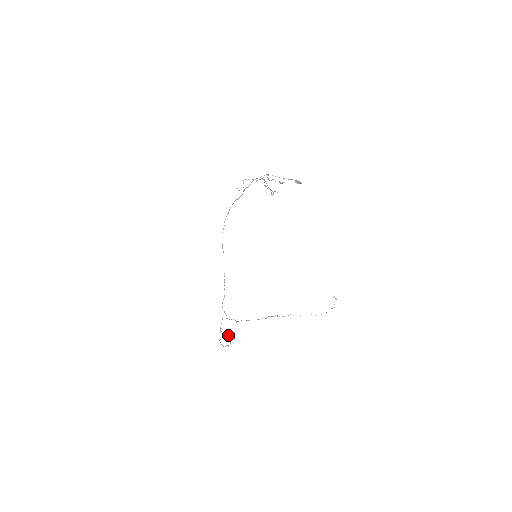
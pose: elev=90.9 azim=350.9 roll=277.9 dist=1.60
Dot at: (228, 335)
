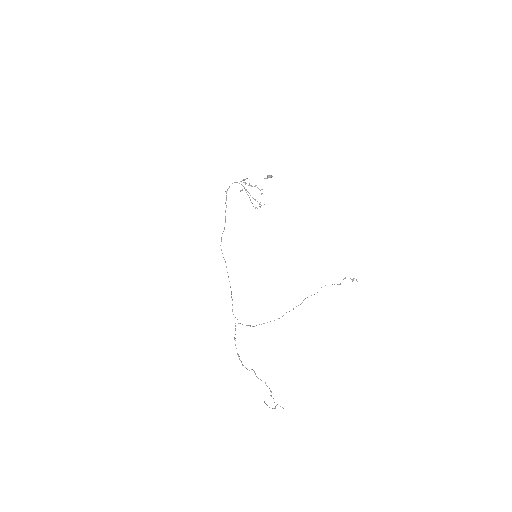
Dot at: (270, 395)
